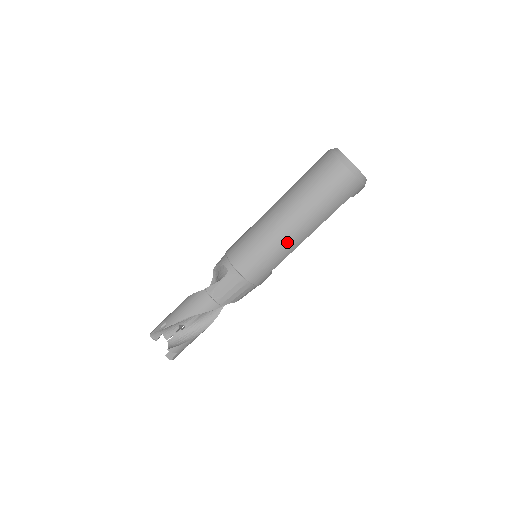
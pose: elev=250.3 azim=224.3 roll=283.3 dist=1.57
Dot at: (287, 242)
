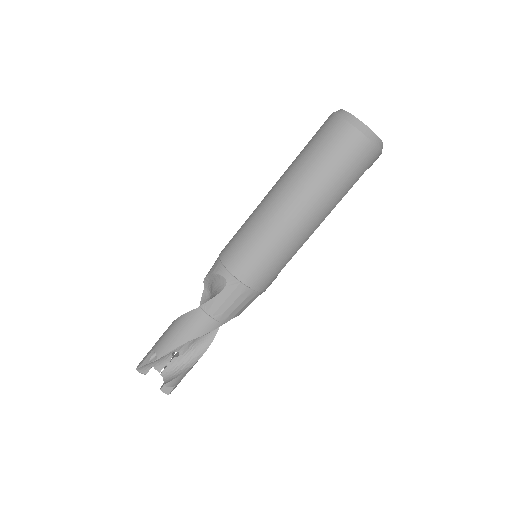
Dot at: (297, 236)
